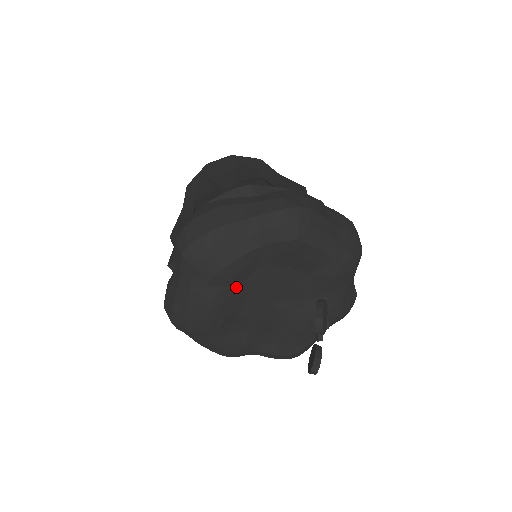
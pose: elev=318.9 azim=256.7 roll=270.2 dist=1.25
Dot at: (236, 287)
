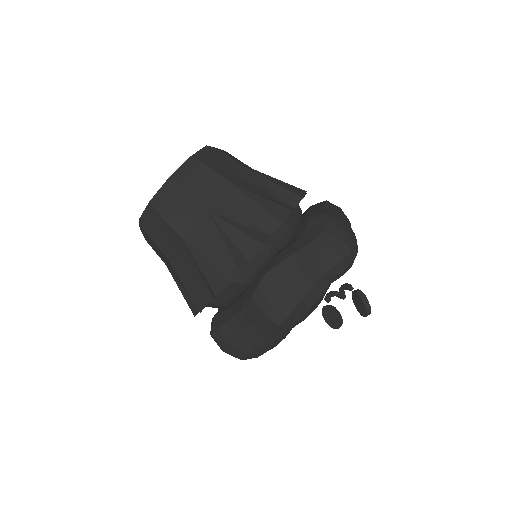
Dot at: occluded
